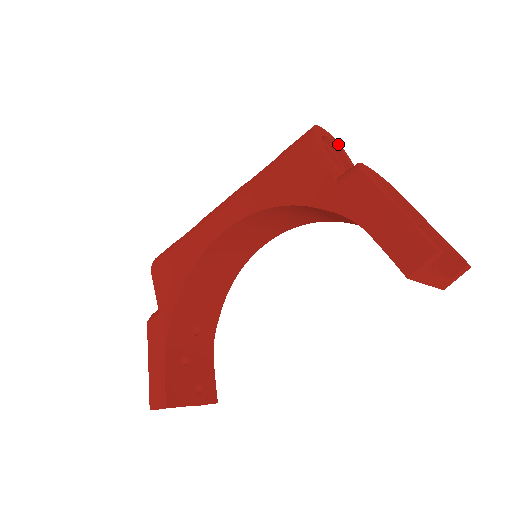
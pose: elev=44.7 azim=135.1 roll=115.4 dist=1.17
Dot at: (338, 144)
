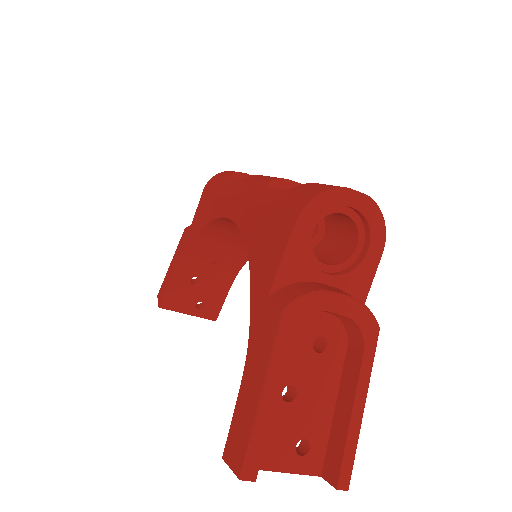
Dot at: (376, 216)
